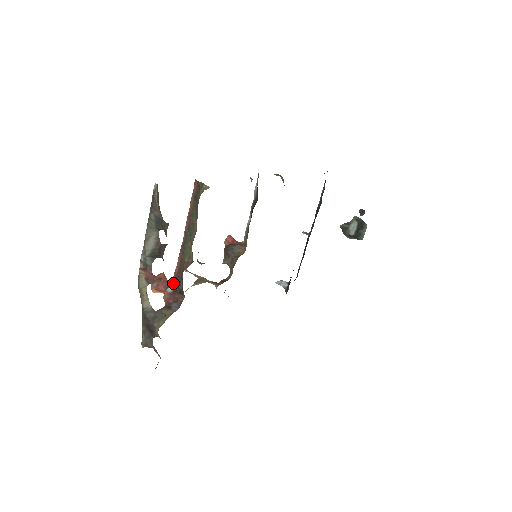
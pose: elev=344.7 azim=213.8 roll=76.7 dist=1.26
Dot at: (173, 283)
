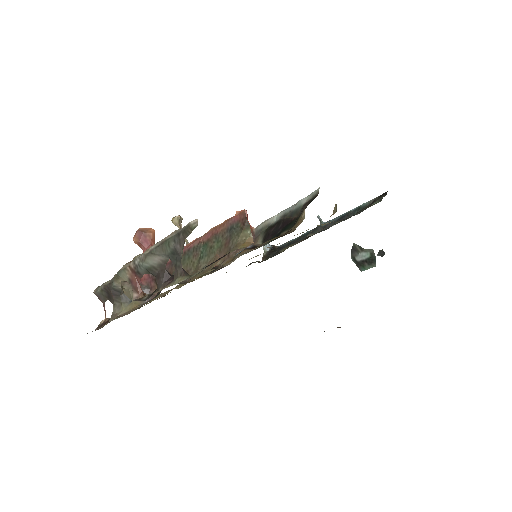
Dot at: occluded
